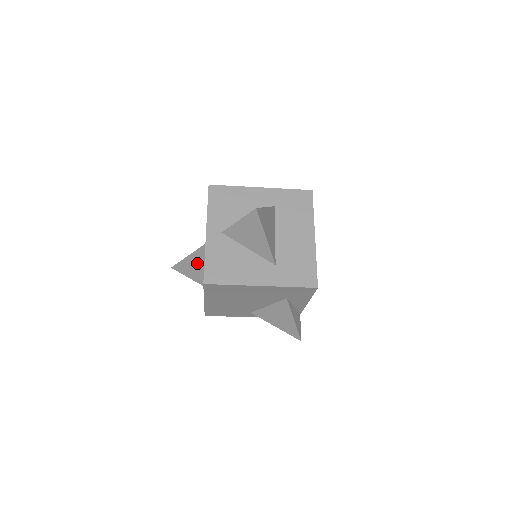
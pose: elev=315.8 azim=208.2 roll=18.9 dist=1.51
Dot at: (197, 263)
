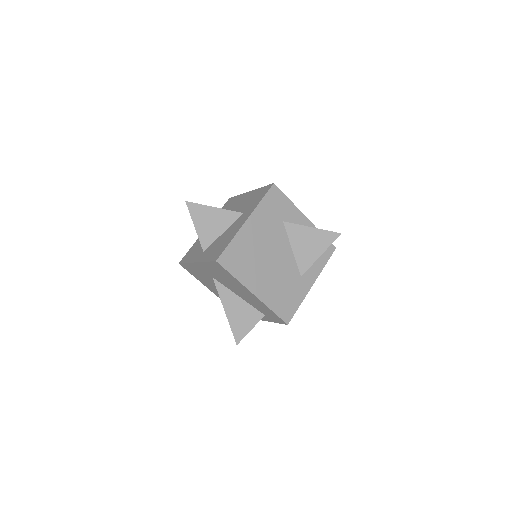
Dot at: (234, 305)
